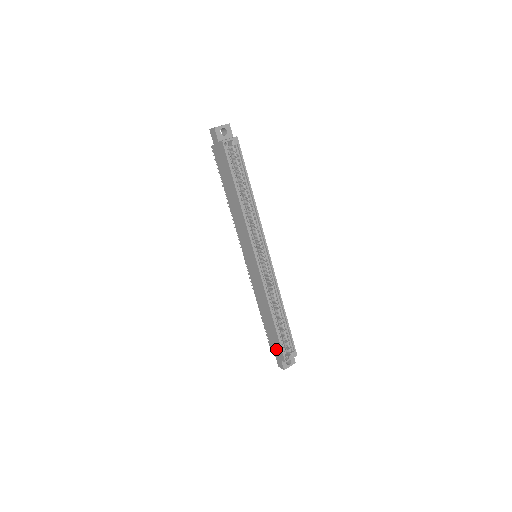
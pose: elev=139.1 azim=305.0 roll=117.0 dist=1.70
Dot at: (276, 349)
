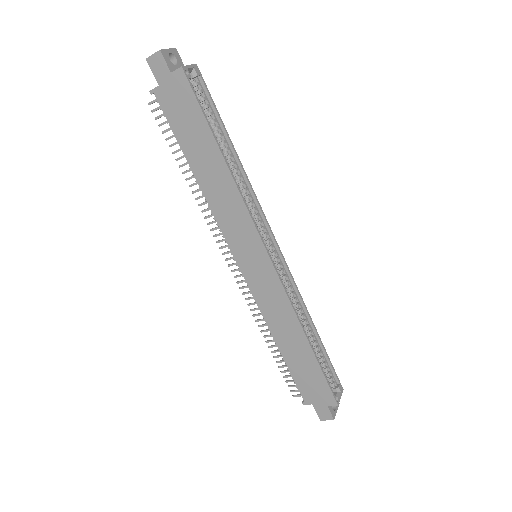
Dot at: (316, 392)
